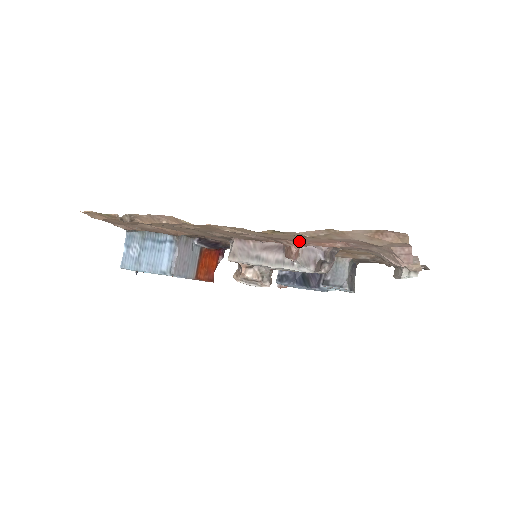
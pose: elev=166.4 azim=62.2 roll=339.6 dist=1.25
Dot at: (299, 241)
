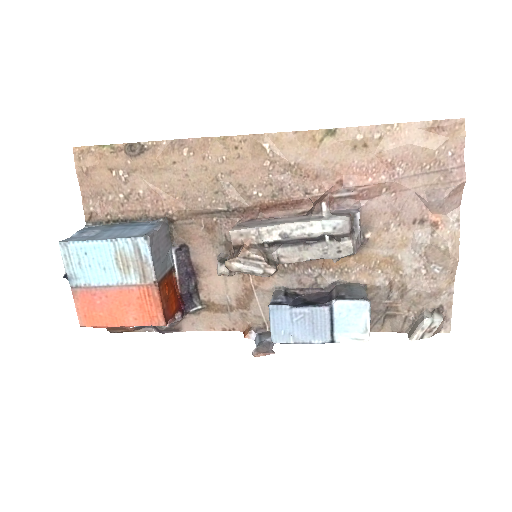
Dot at: (339, 176)
